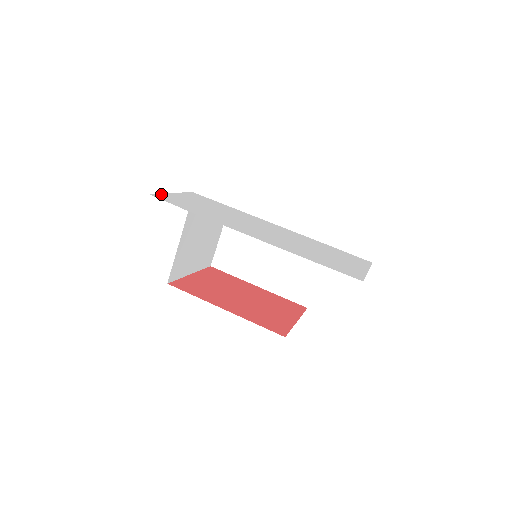
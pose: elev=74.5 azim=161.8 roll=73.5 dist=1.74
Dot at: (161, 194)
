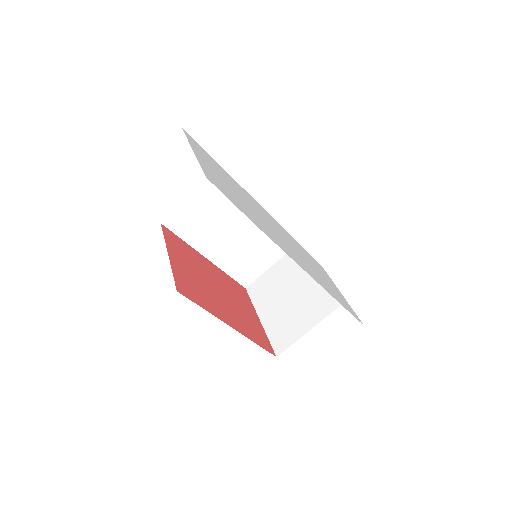
Dot at: (203, 167)
